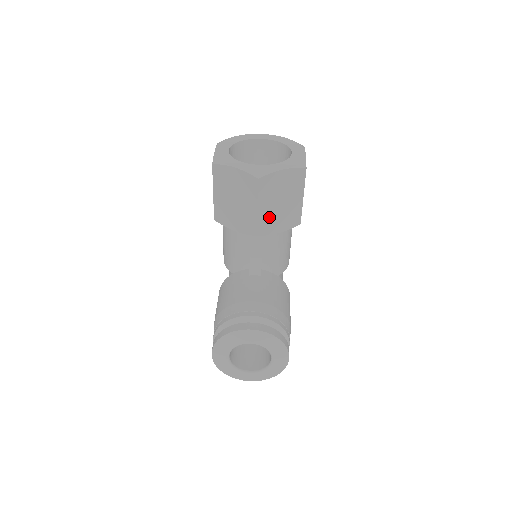
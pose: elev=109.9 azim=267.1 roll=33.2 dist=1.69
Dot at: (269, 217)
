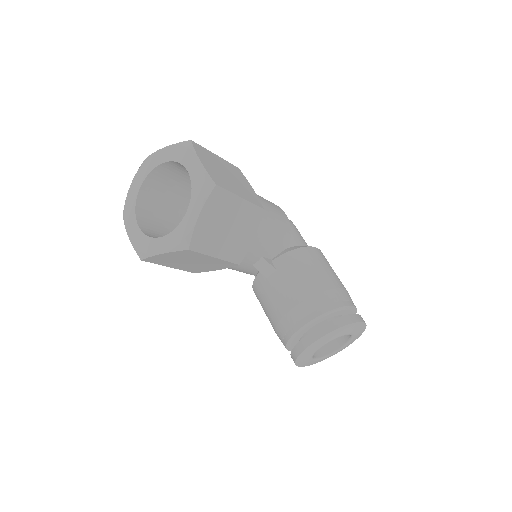
Dot at: (232, 245)
